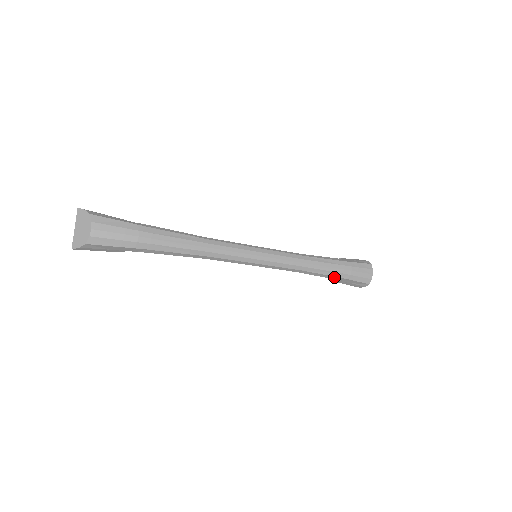
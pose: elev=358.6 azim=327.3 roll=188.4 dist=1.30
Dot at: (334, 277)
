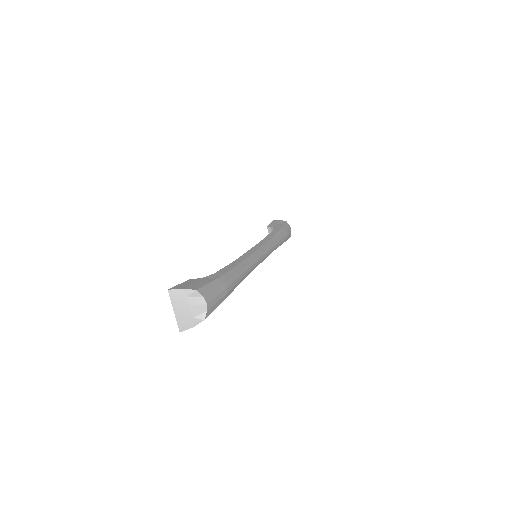
Dot at: occluded
